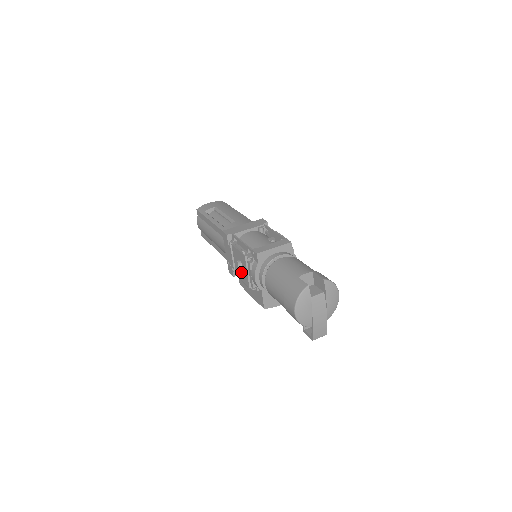
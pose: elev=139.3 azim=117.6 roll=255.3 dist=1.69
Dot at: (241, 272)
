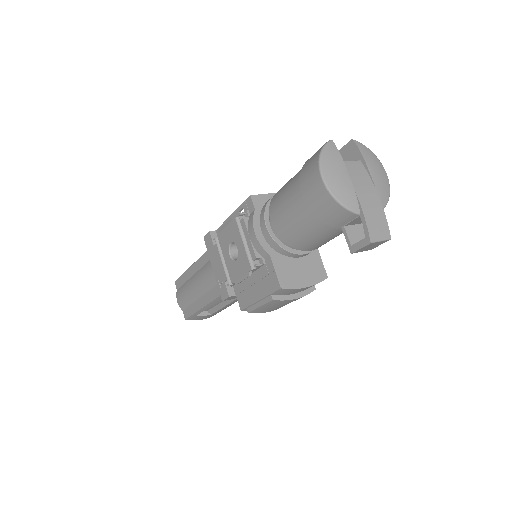
Dot at: (236, 262)
